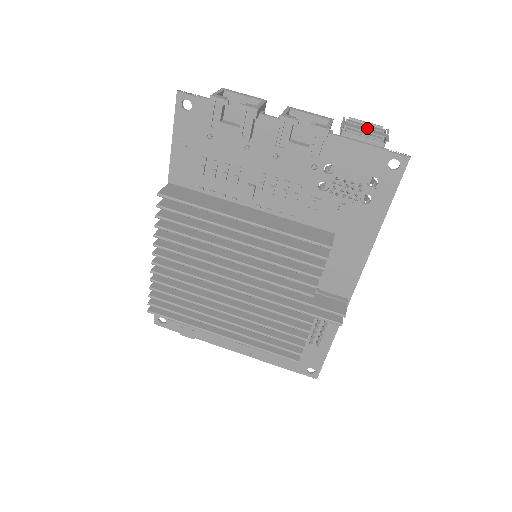
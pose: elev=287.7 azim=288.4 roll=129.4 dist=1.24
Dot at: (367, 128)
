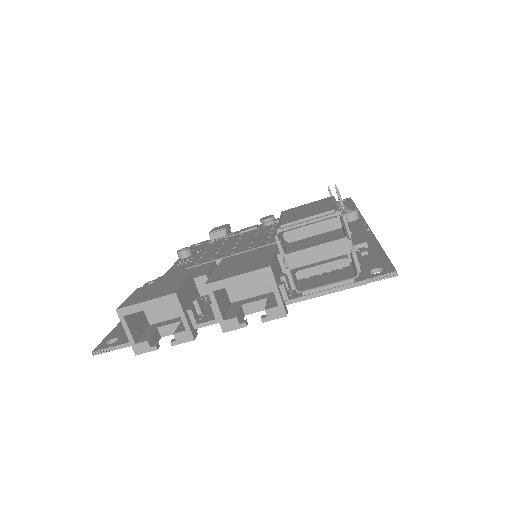
Dot at: (318, 247)
